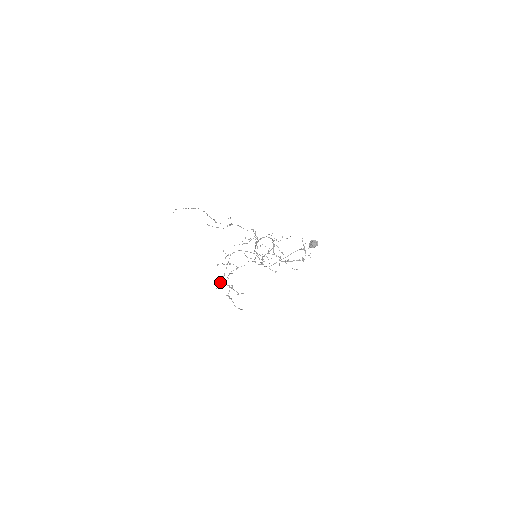
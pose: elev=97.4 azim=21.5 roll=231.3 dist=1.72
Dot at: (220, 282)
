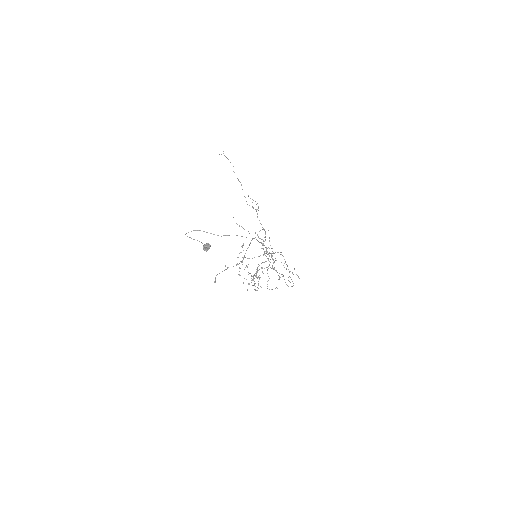
Dot at: occluded
